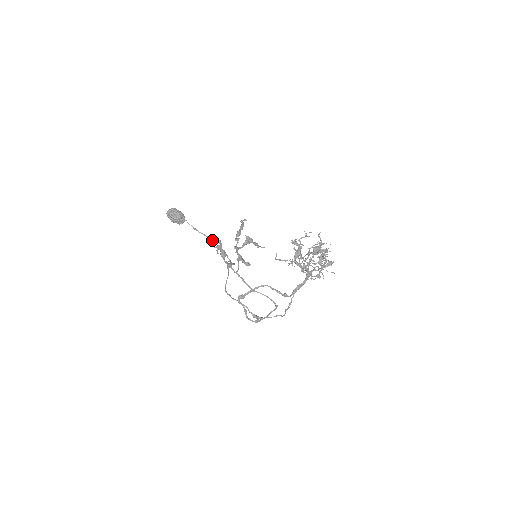
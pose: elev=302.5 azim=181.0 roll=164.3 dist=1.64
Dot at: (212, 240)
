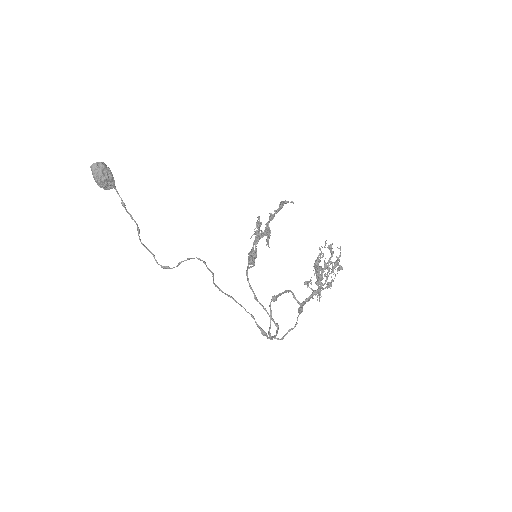
Dot at: occluded
